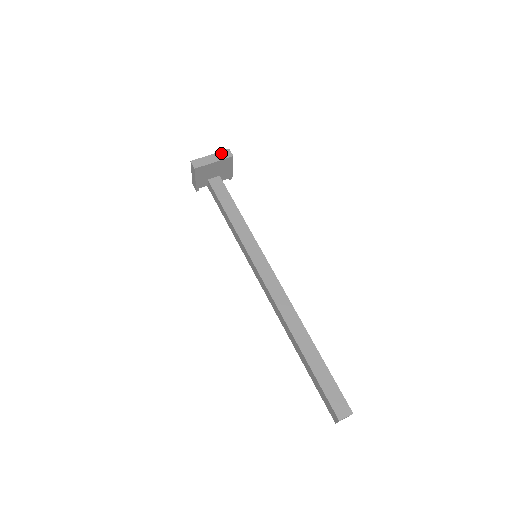
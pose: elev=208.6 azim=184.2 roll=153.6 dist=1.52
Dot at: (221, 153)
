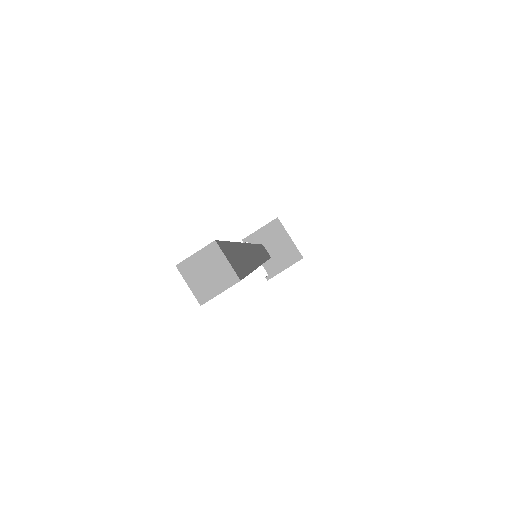
Dot at: occluded
